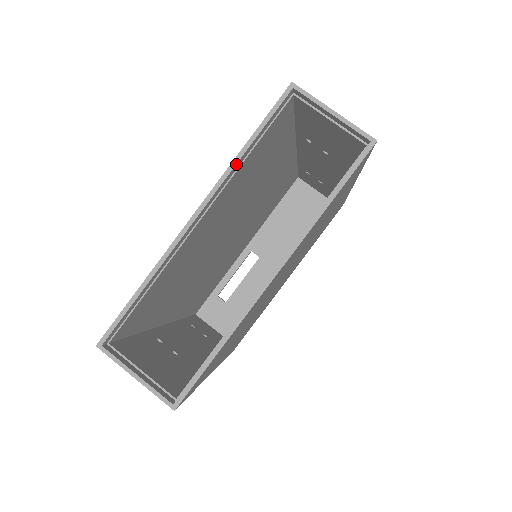
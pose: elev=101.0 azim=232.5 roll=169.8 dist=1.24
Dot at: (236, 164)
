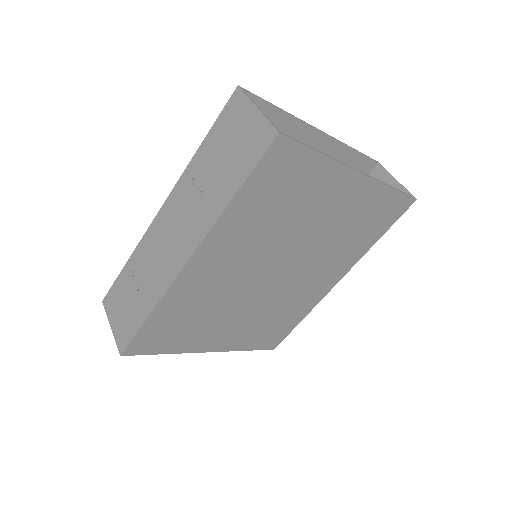
Dot at: (347, 146)
